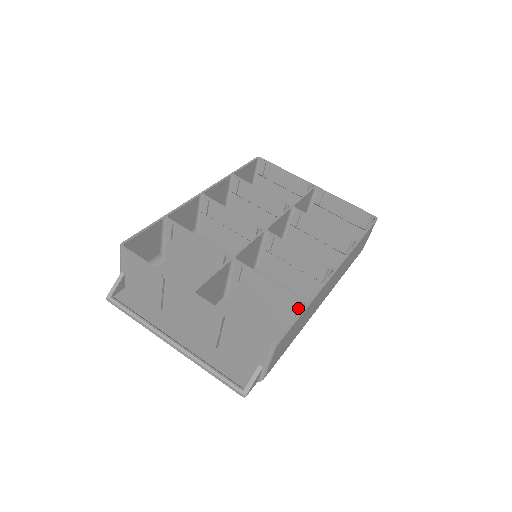
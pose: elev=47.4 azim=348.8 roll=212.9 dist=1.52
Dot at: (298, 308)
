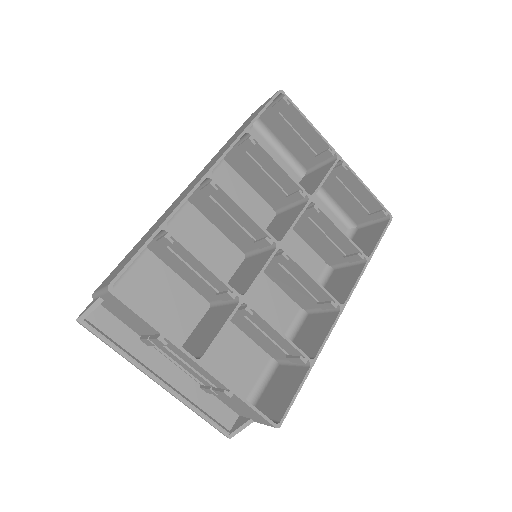
Dot at: (300, 362)
